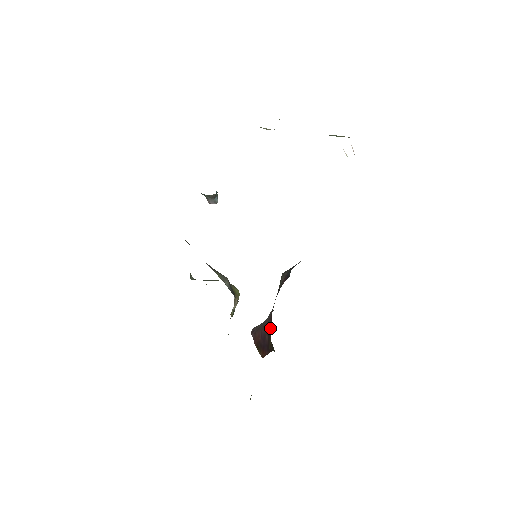
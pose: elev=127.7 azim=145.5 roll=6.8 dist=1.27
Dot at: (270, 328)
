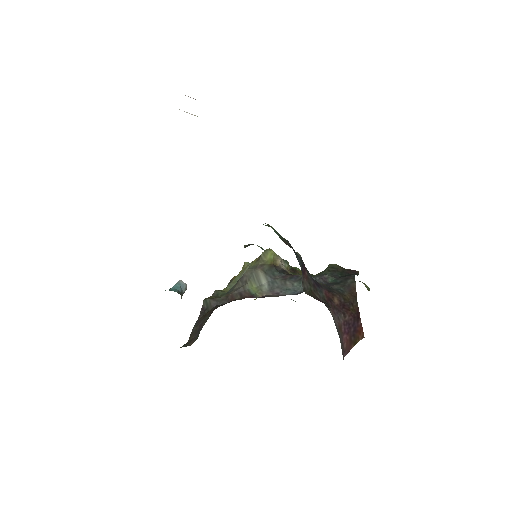
Dot at: (338, 299)
